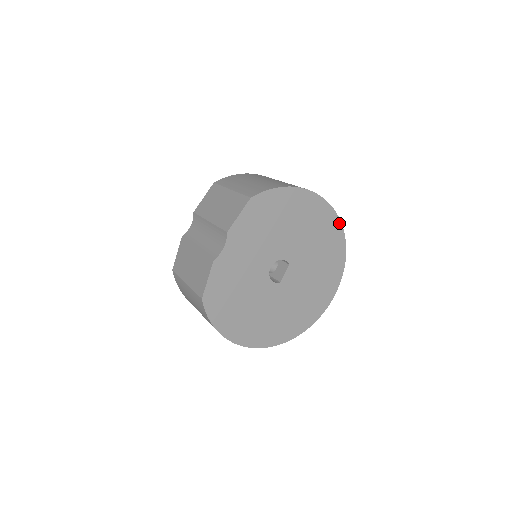
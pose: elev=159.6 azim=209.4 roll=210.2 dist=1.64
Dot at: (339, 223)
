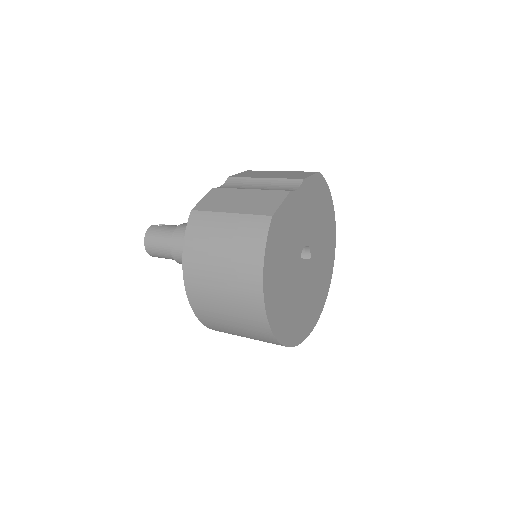
Dot at: (333, 260)
